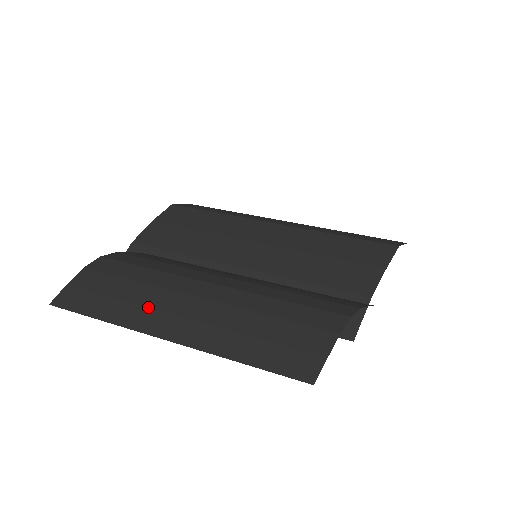
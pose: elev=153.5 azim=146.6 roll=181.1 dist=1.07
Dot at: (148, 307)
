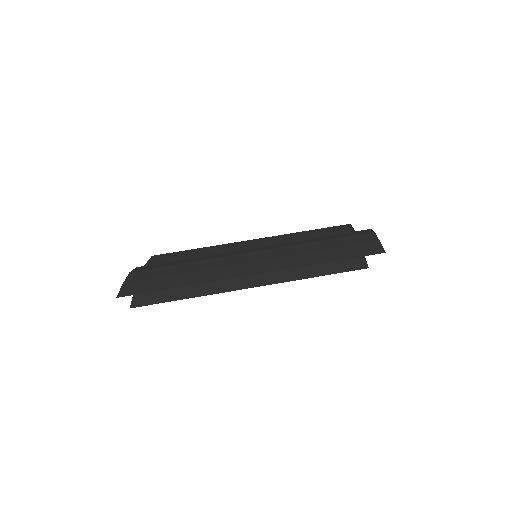
Dot at: (219, 267)
